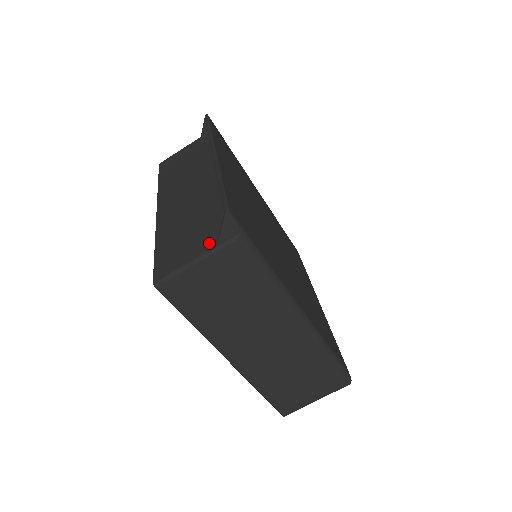
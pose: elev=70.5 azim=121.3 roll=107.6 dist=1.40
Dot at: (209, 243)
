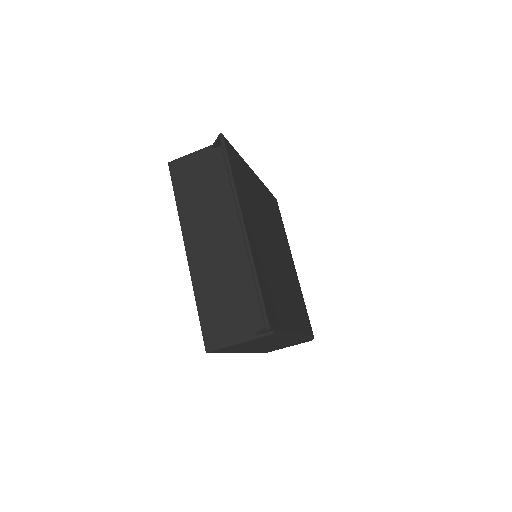
Dot at: (248, 331)
